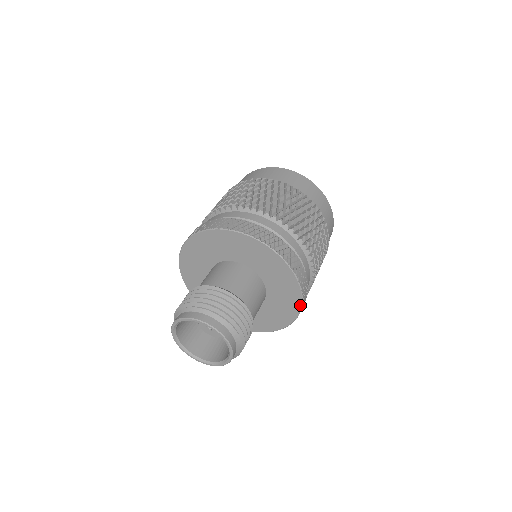
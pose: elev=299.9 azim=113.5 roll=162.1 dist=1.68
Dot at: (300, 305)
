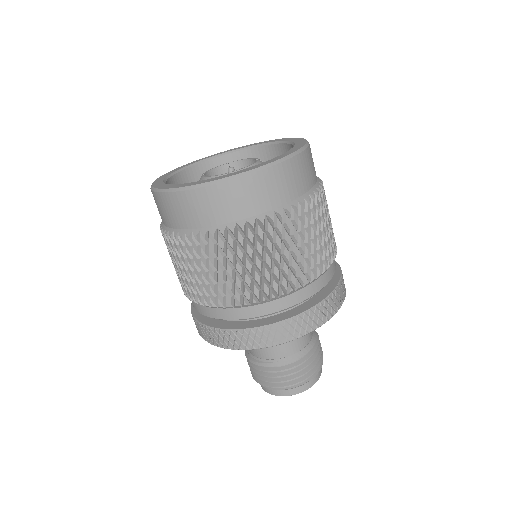
Dot at: occluded
